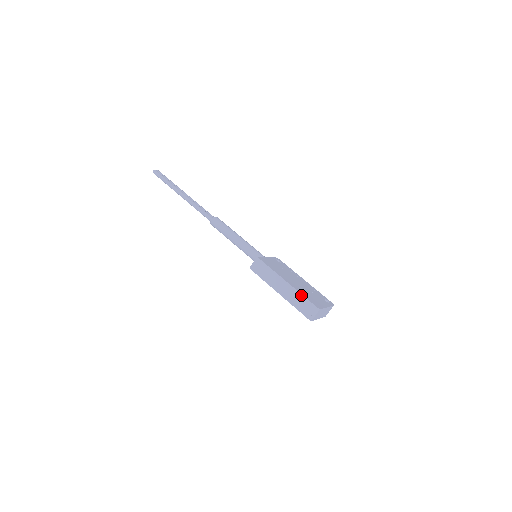
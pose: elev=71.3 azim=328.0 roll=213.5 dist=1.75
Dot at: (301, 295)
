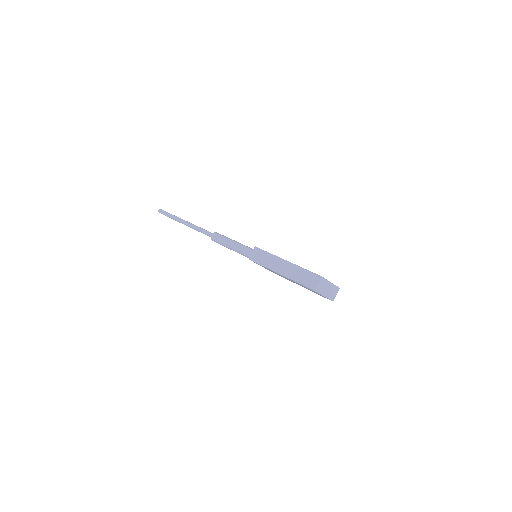
Dot at: (301, 268)
